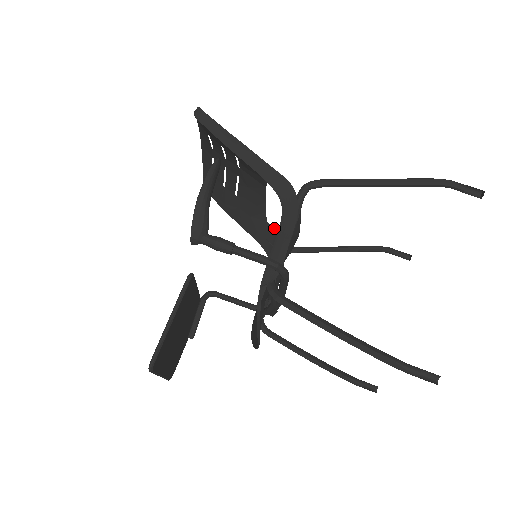
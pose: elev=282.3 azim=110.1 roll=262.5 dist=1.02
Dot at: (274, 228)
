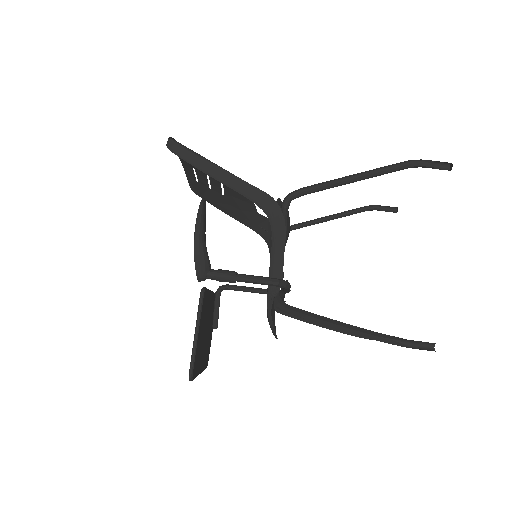
Dot at: (266, 217)
